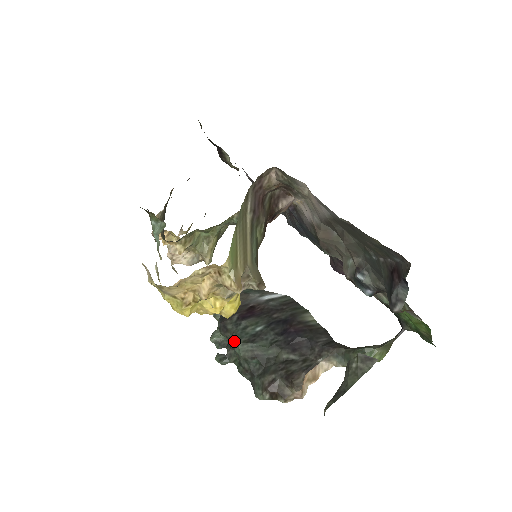
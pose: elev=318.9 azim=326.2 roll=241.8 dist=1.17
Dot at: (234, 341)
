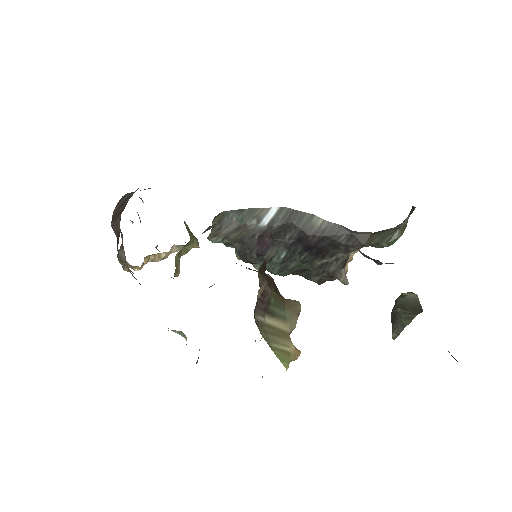
Dot at: occluded
